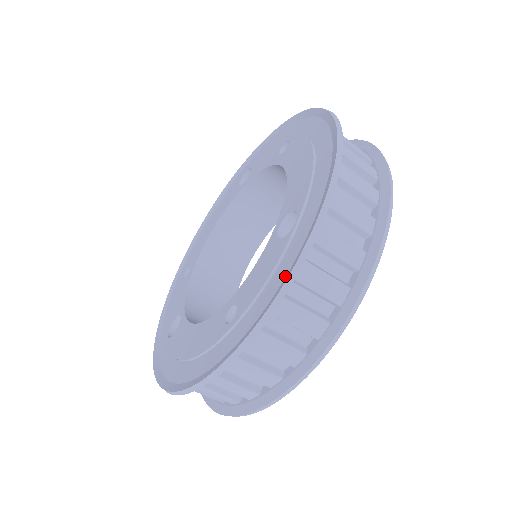
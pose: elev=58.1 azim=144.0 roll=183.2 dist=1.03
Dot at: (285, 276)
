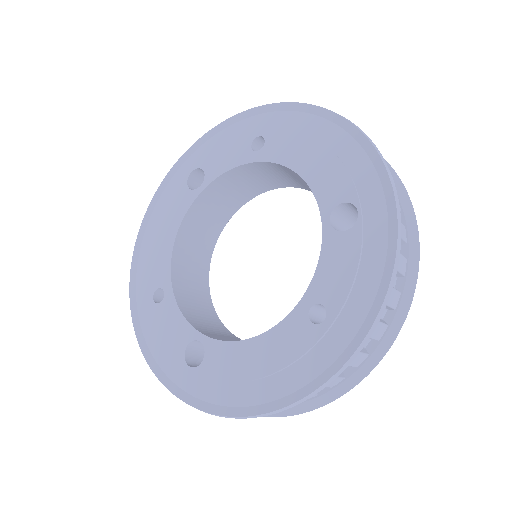
Dot at: (384, 262)
